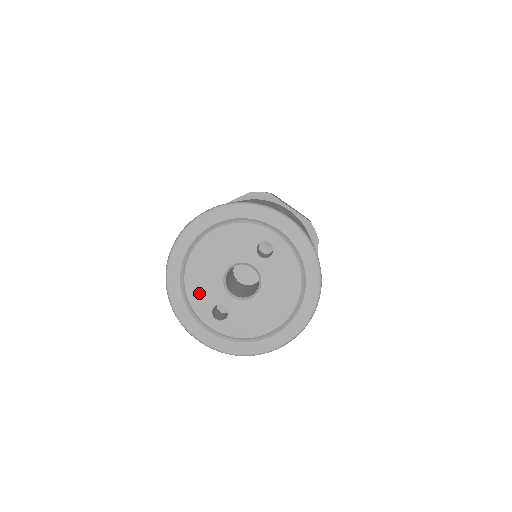
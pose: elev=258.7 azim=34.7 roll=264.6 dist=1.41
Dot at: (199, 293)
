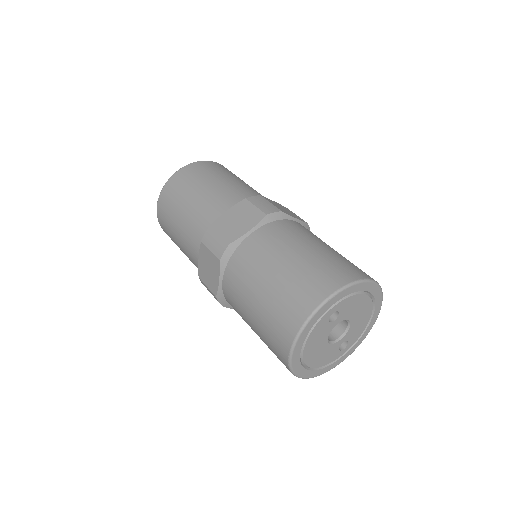
Dot at: (327, 359)
